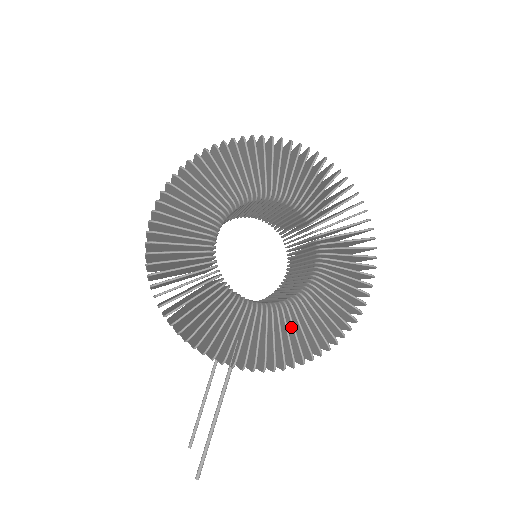
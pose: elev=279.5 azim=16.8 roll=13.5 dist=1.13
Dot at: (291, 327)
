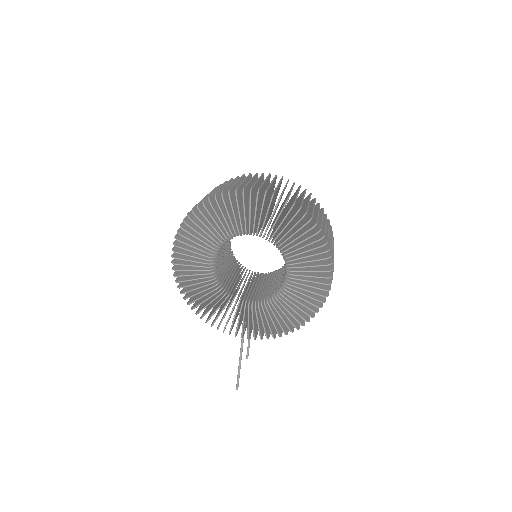
Dot at: (274, 315)
